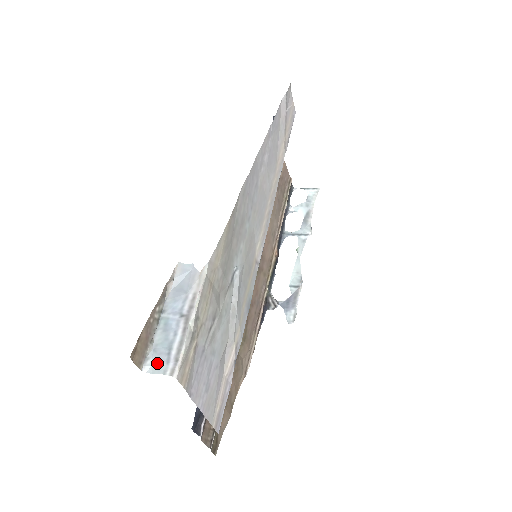
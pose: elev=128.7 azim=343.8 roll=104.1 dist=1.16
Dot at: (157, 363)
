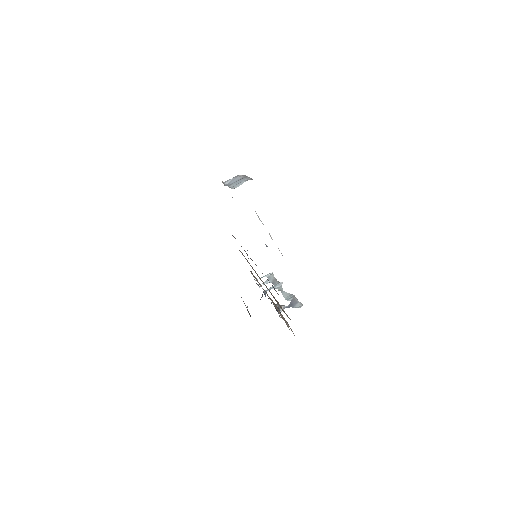
Dot at: (238, 184)
